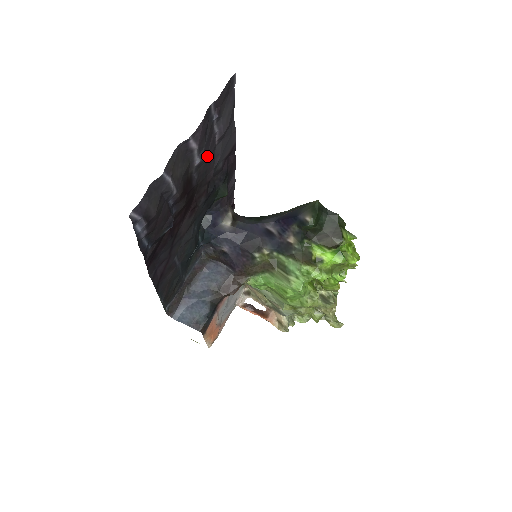
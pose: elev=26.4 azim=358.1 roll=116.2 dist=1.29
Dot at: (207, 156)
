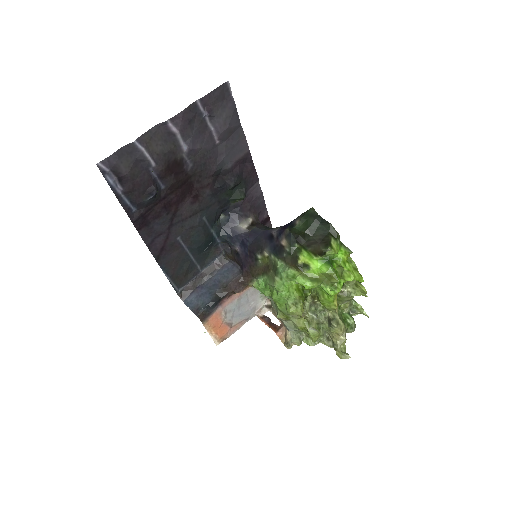
Dot at: (203, 149)
